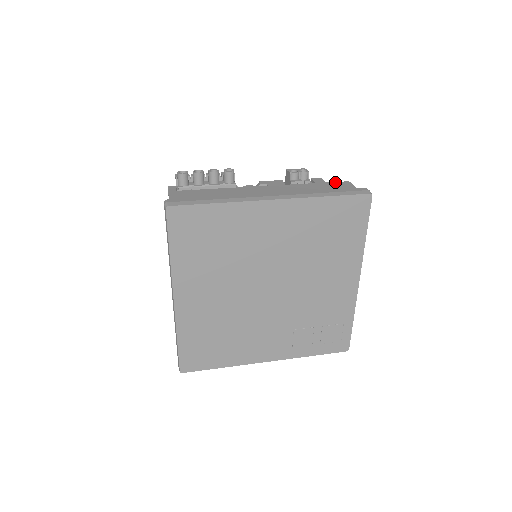
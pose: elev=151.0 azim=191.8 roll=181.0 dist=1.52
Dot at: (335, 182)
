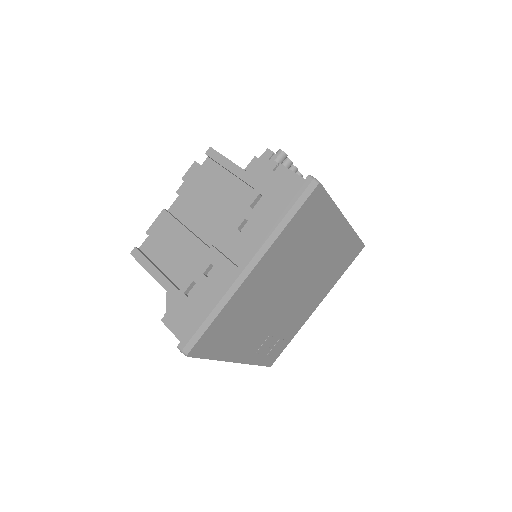
Dot at: occluded
